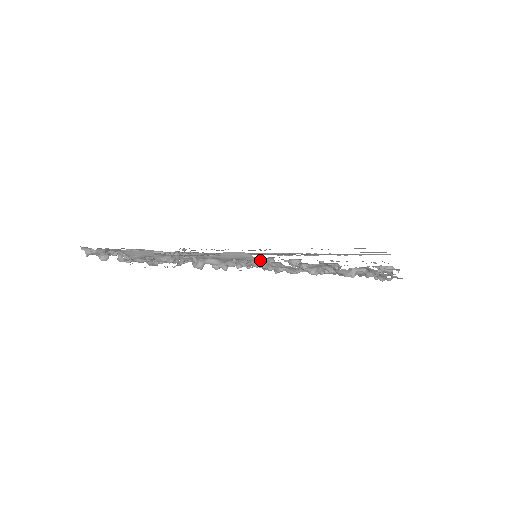
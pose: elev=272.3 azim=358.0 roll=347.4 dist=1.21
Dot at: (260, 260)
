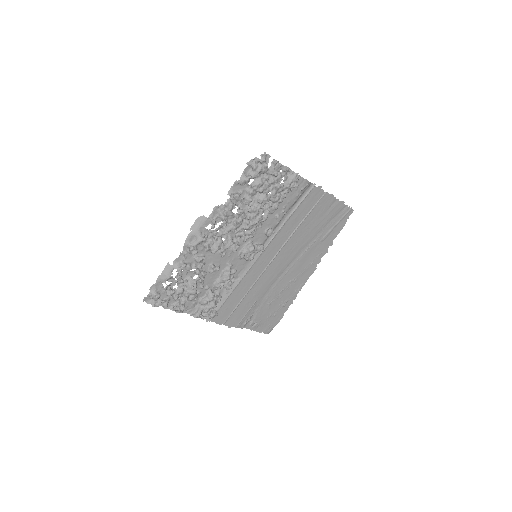
Dot at: (224, 227)
